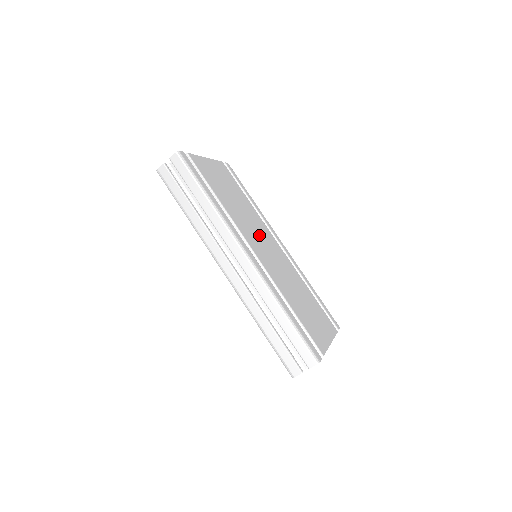
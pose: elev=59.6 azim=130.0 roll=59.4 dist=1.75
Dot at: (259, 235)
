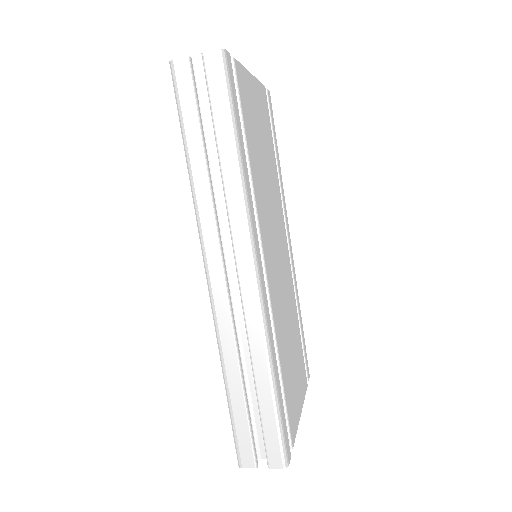
Dot at: (275, 230)
